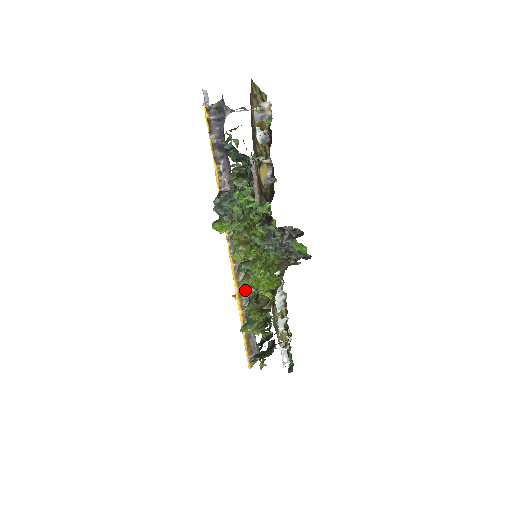
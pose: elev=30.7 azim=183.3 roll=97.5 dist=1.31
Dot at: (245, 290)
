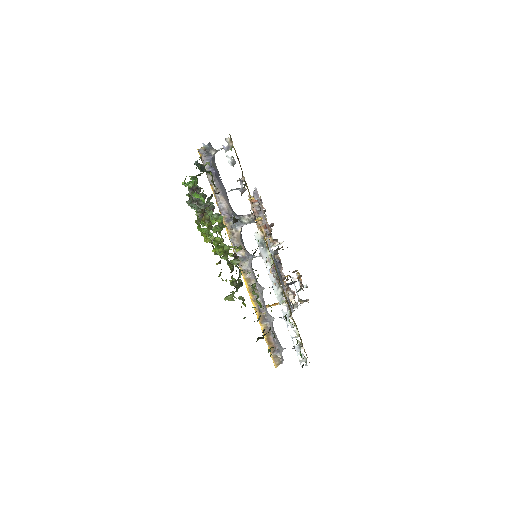
Dot at: occluded
